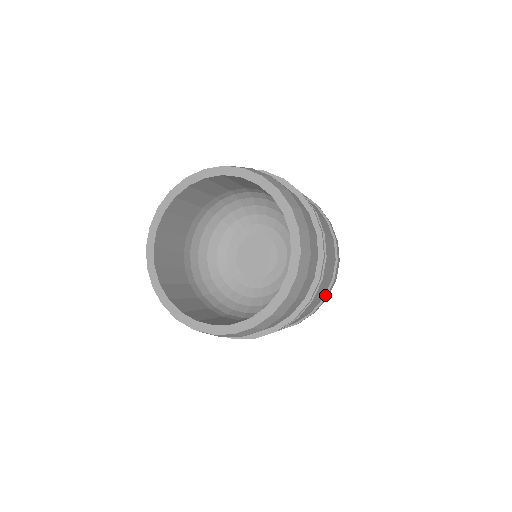
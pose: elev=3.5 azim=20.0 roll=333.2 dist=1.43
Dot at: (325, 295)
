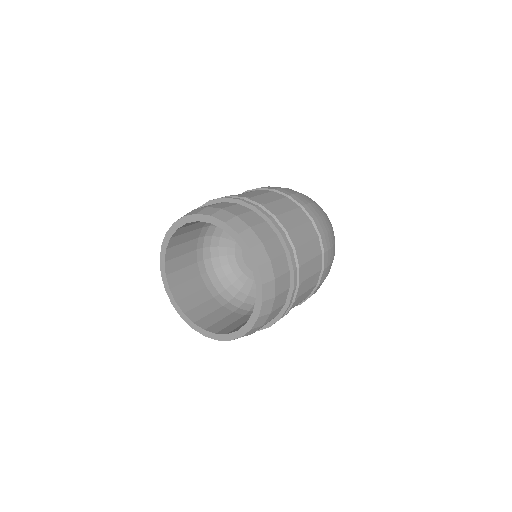
Dot at: occluded
